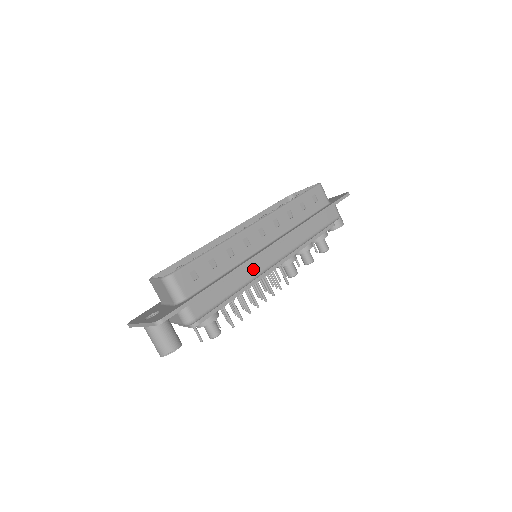
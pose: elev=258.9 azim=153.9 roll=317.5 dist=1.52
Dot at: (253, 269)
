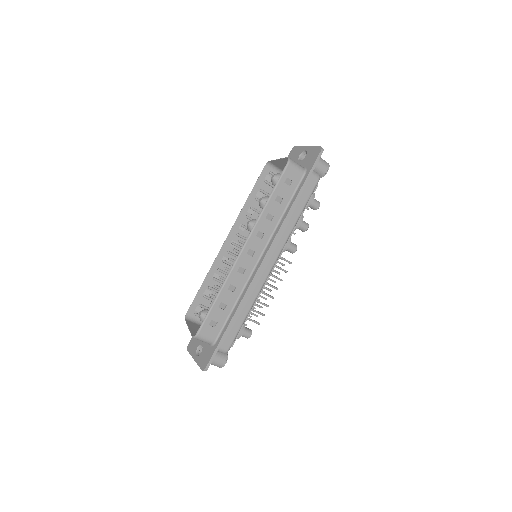
Dot at: (255, 287)
